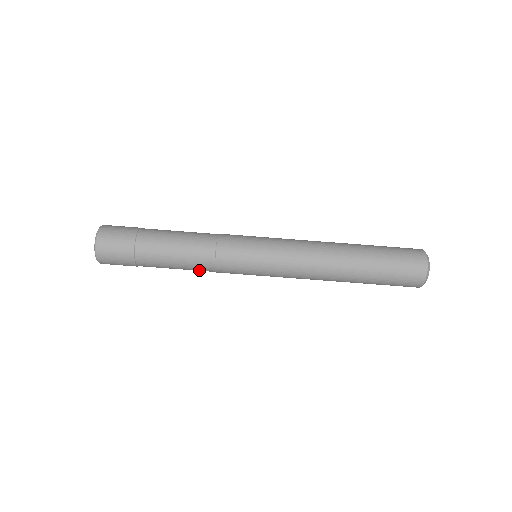
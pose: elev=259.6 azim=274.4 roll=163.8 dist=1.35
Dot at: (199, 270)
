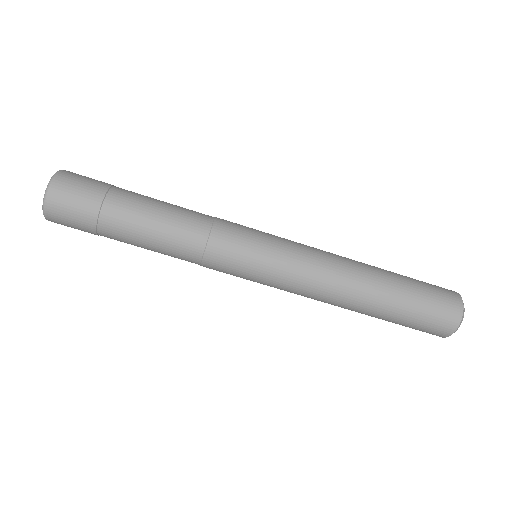
Dot at: occluded
